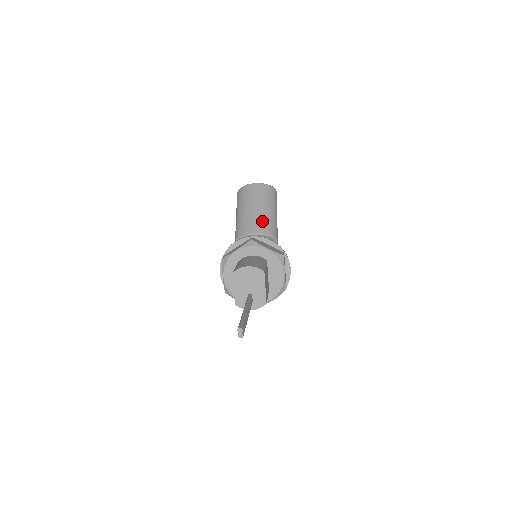
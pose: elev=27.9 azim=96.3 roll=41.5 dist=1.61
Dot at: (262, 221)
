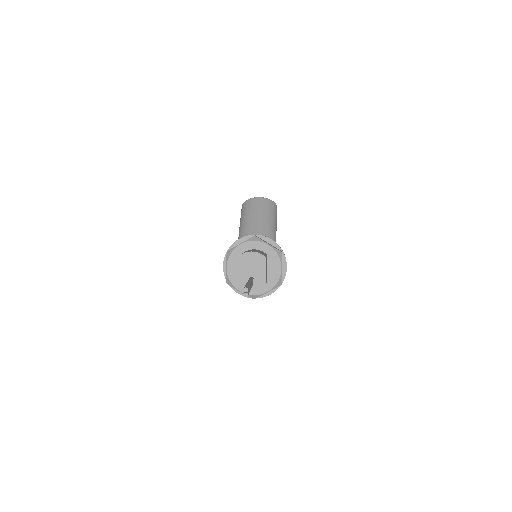
Dot at: (264, 227)
